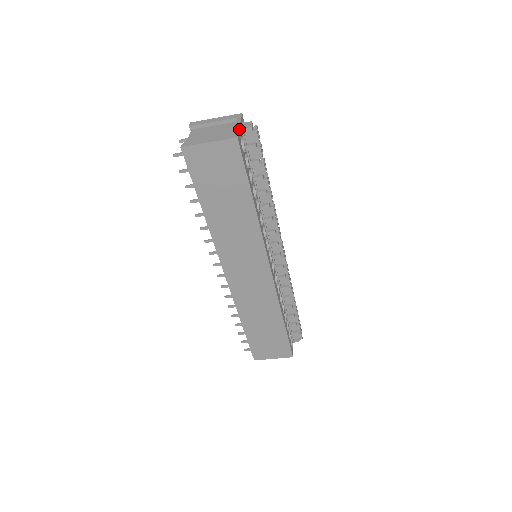
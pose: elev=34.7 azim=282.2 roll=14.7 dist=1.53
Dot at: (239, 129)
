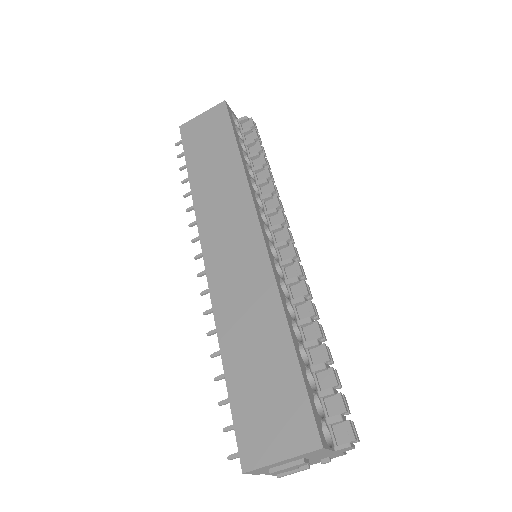
Dot at: (233, 113)
